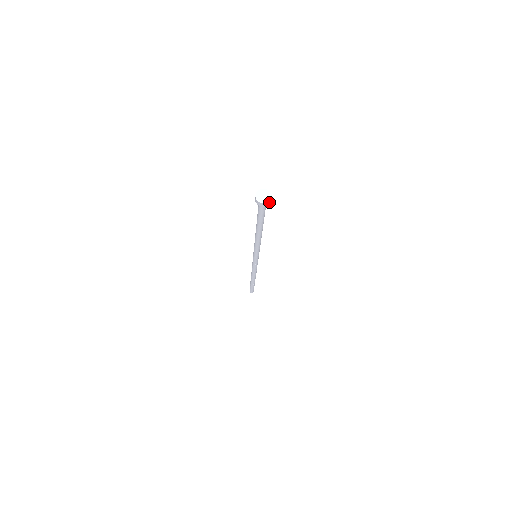
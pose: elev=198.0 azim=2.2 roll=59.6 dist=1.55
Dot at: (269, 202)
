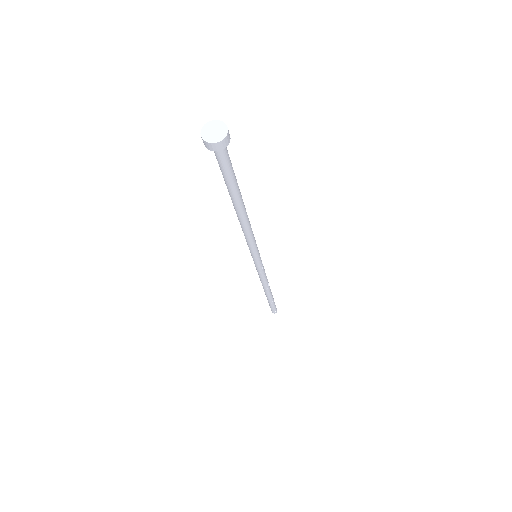
Dot at: (228, 133)
